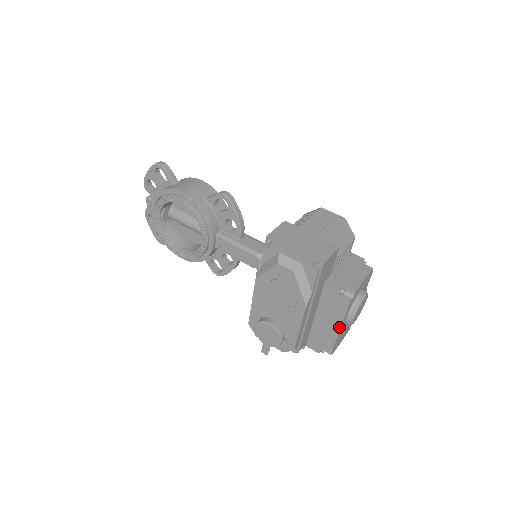
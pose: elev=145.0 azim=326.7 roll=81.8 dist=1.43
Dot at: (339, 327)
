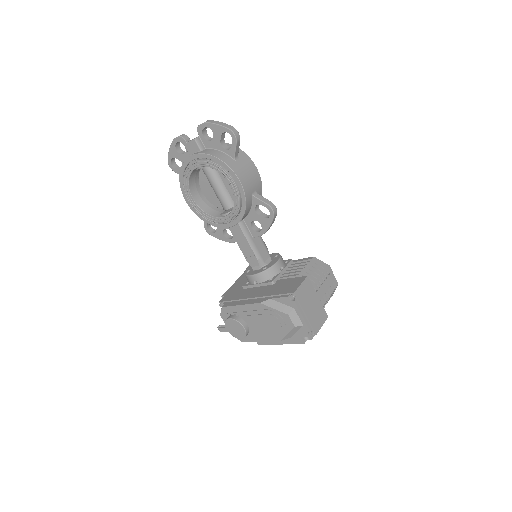
Dot at: (281, 343)
